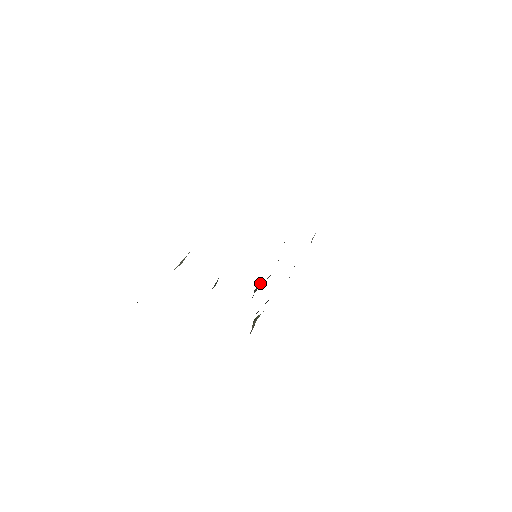
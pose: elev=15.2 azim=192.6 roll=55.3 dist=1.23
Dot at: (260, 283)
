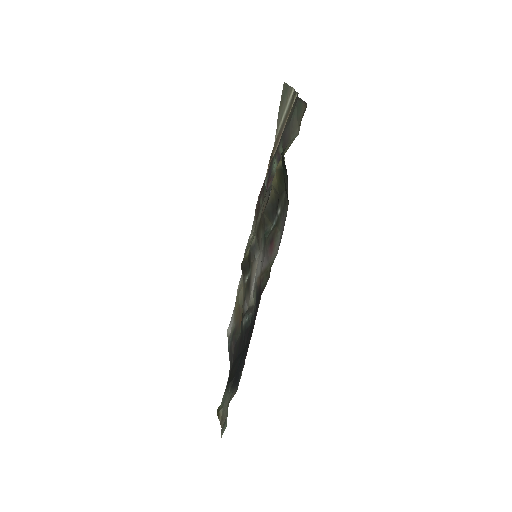
Dot at: (249, 308)
